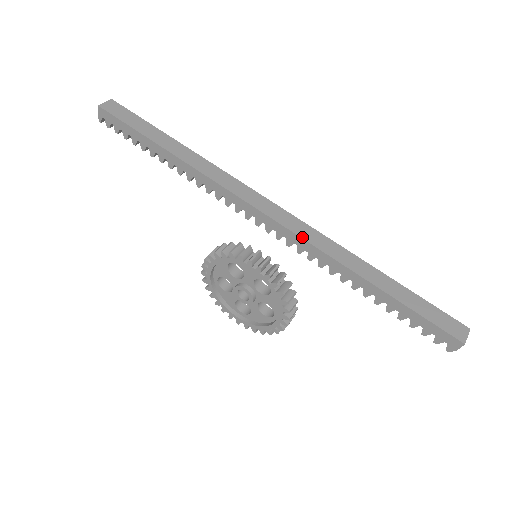
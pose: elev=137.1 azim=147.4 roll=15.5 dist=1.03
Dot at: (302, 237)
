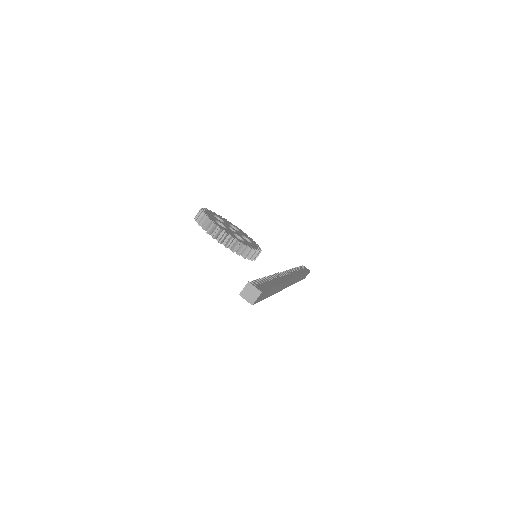
Dot at: occluded
